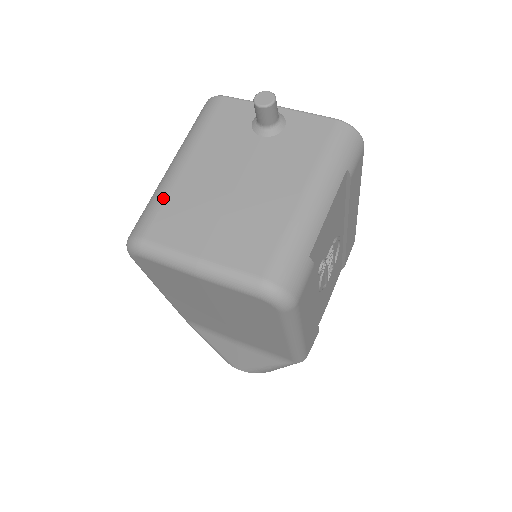
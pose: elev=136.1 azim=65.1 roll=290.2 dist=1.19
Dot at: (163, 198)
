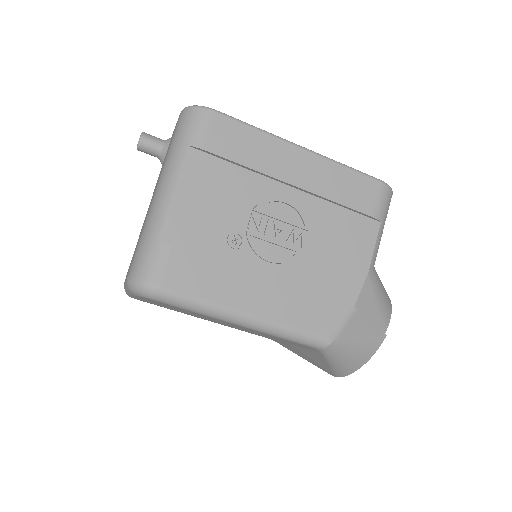
Dot at: occluded
